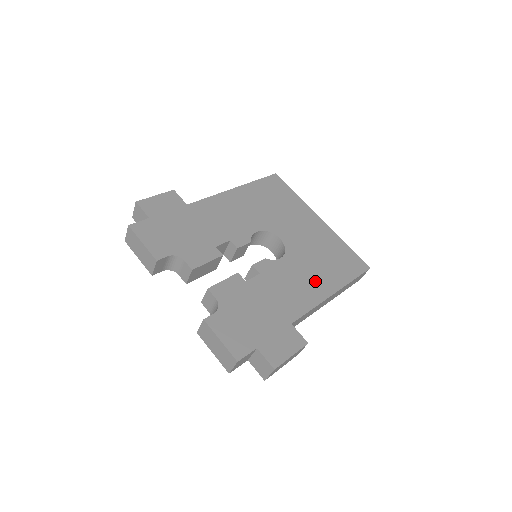
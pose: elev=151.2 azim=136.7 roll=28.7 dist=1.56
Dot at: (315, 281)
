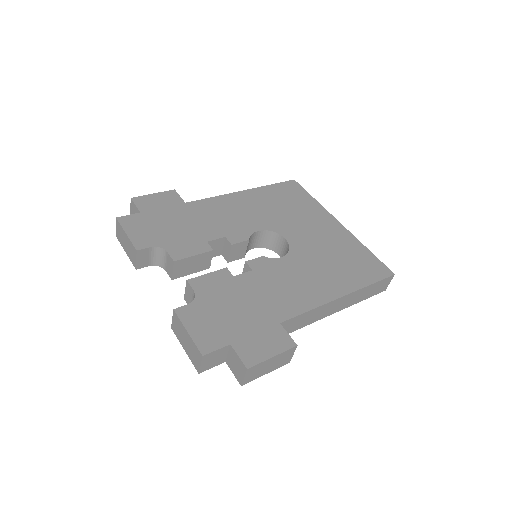
Dot at: (320, 282)
